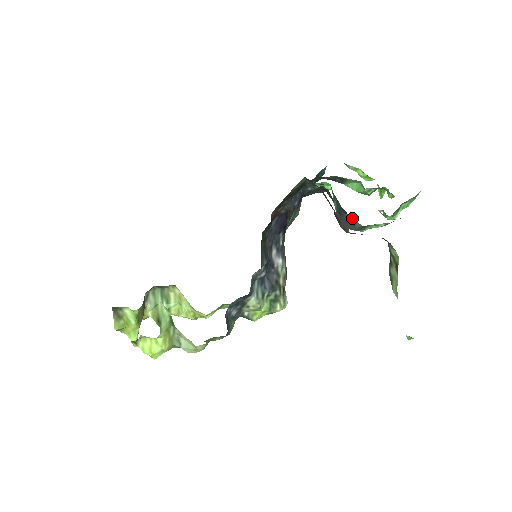
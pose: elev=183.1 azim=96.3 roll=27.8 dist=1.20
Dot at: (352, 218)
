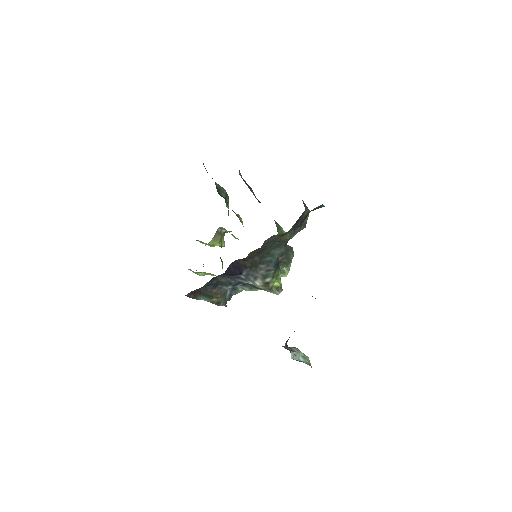
Dot at: occluded
